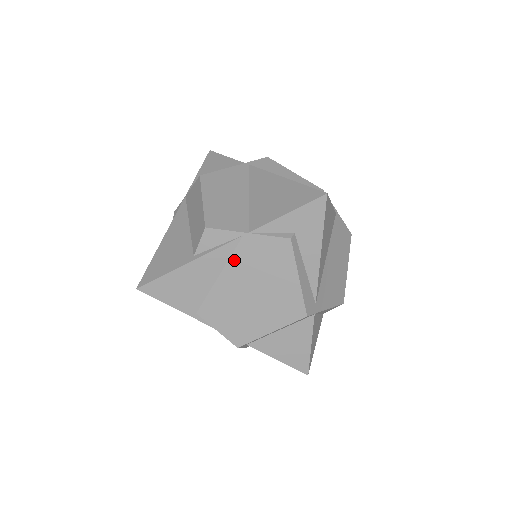
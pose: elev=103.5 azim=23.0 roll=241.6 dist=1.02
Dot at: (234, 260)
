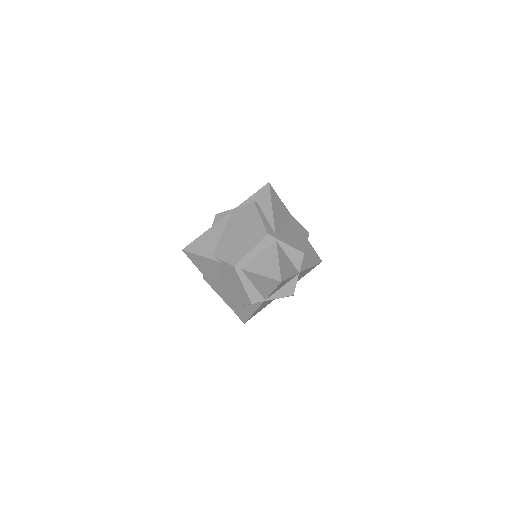
Dot at: (230, 222)
